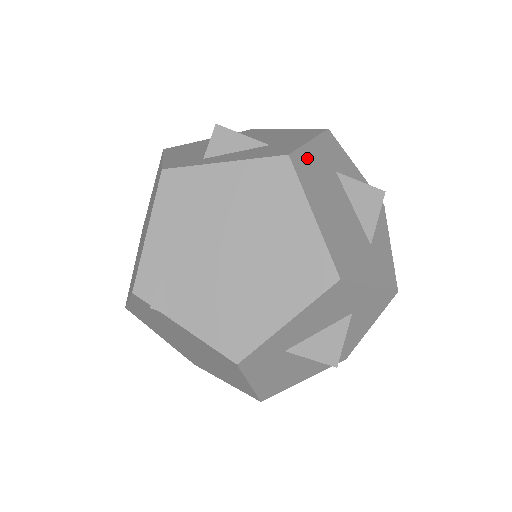
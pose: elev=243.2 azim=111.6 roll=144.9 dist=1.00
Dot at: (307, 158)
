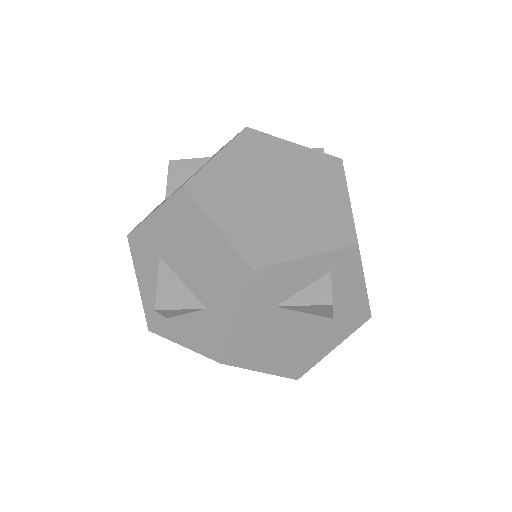
Dot at: (239, 341)
